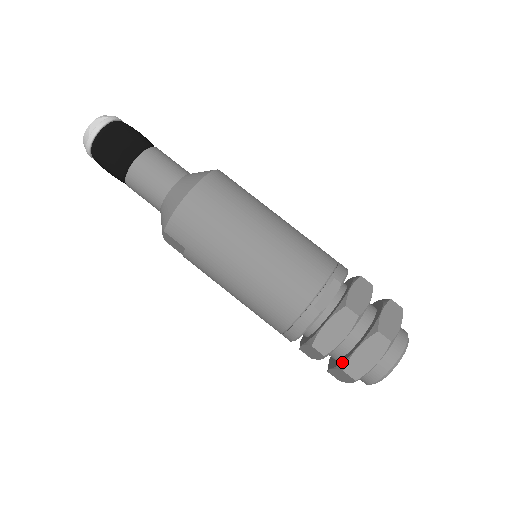
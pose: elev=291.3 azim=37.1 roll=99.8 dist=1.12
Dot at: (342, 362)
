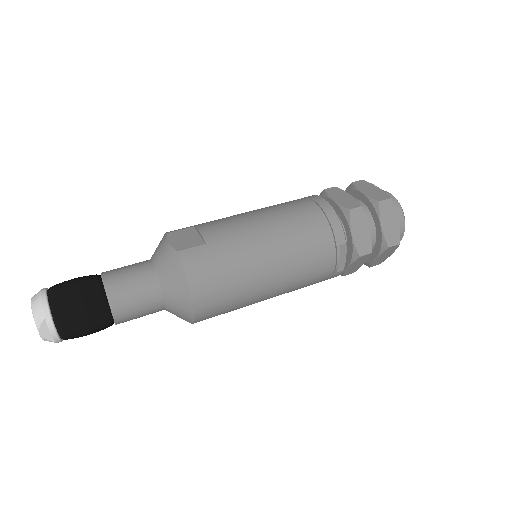
Dot at: (366, 263)
